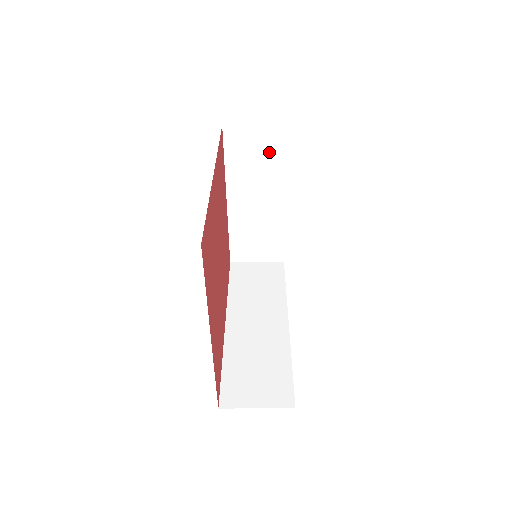
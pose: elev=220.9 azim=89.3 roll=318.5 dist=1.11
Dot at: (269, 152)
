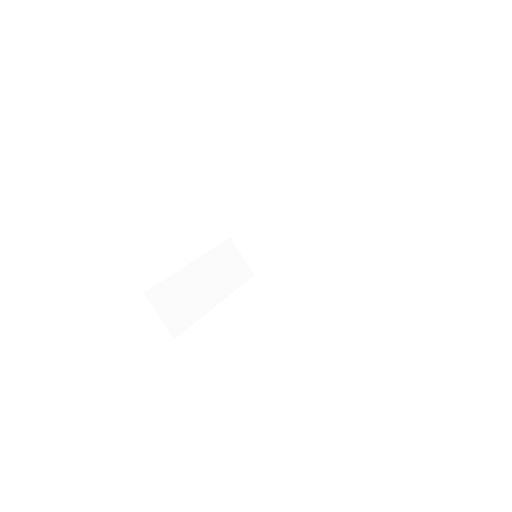
Dot at: (236, 273)
